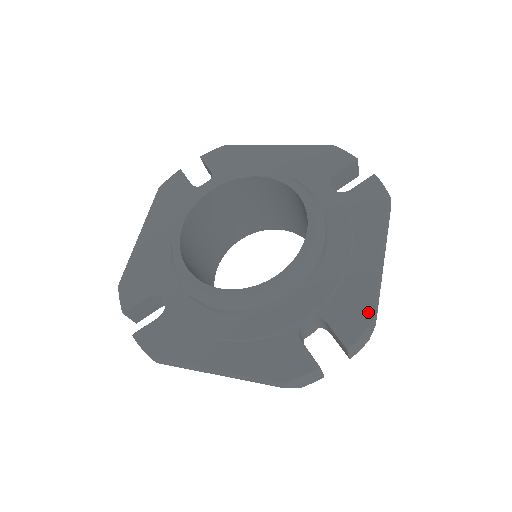
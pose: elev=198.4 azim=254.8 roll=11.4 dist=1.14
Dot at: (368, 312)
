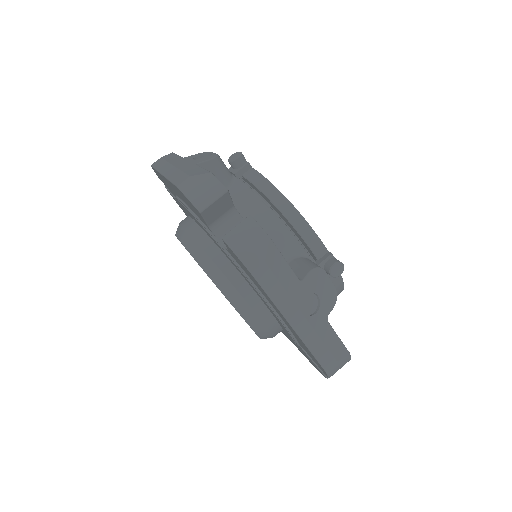
Dot at: occluded
